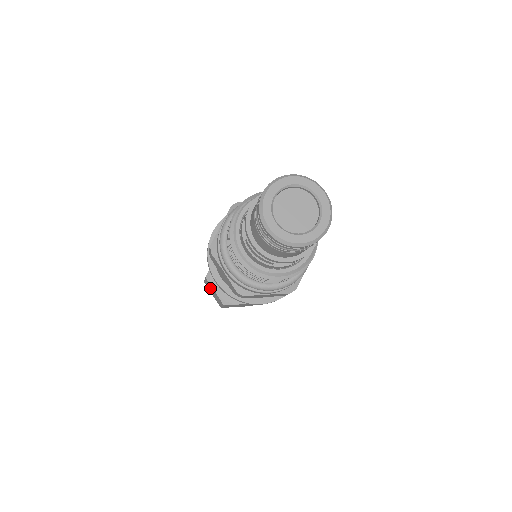
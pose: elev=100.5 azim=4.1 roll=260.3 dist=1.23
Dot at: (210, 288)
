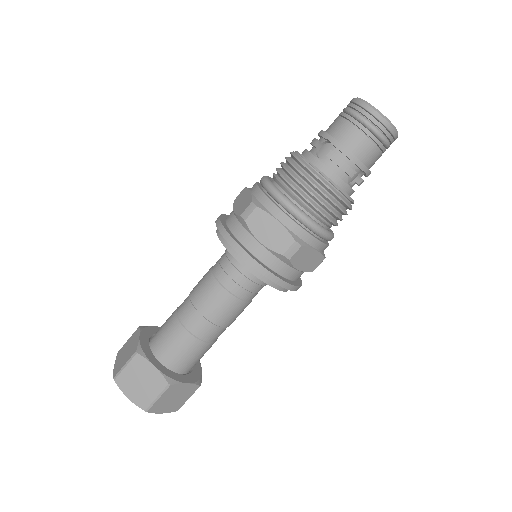
Dot at: (135, 376)
